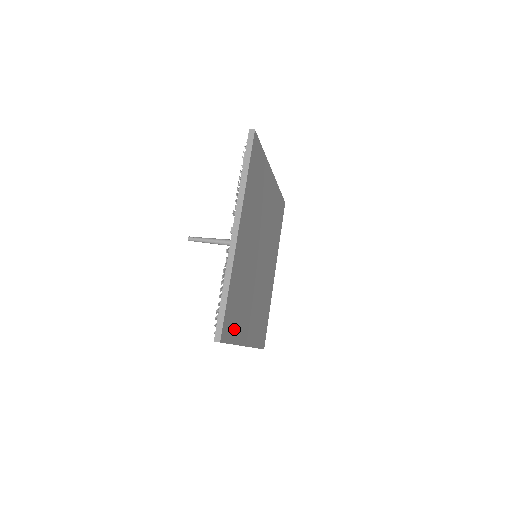
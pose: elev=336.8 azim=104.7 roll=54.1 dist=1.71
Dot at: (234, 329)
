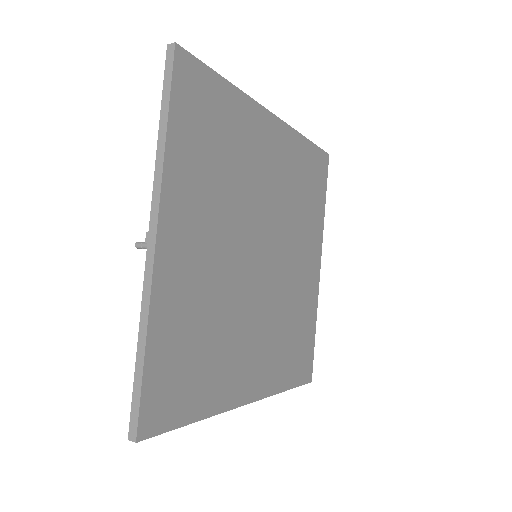
Dot at: (192, 398)
